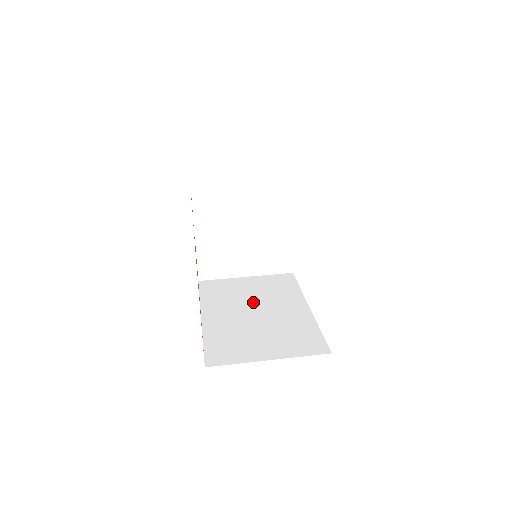
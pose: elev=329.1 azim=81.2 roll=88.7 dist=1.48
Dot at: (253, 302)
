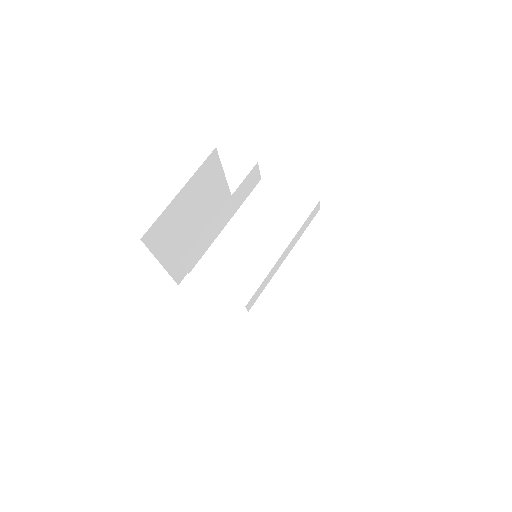
Dot at: (248, 271)
